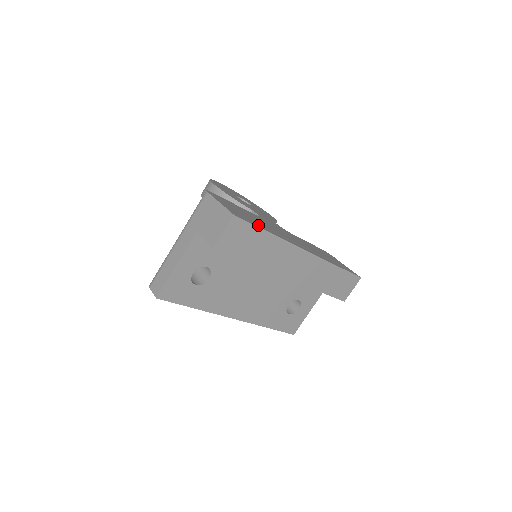
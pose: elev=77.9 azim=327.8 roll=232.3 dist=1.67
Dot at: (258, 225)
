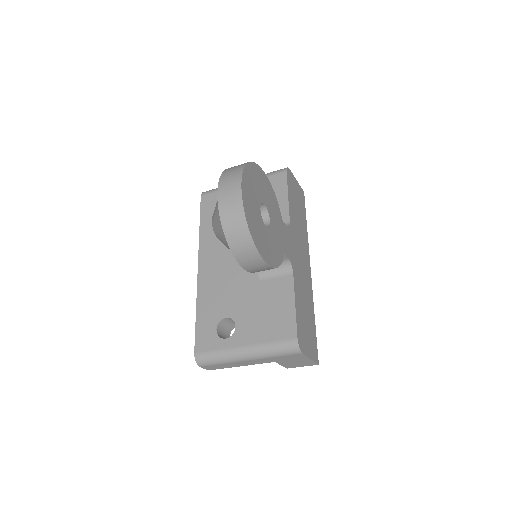
Dot at: (314, 328)
